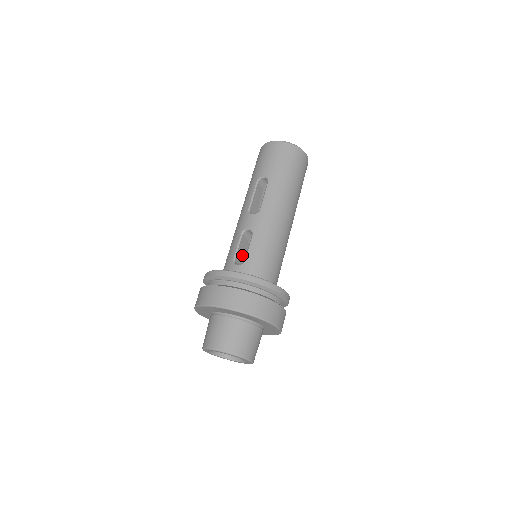
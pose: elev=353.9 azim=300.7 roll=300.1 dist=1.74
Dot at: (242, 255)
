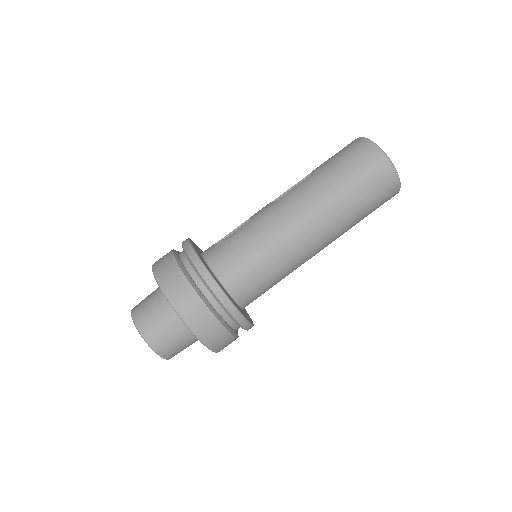
Dot at: occluded
